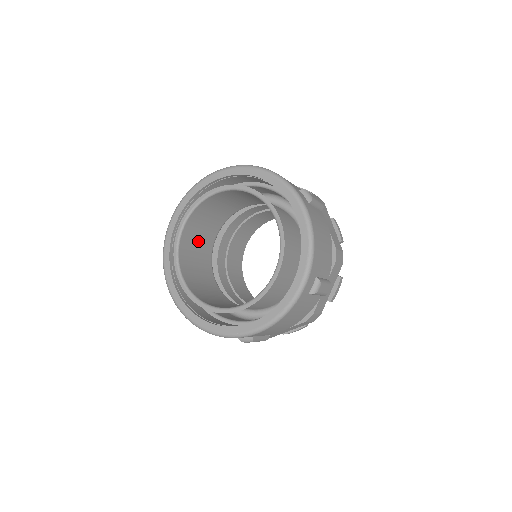
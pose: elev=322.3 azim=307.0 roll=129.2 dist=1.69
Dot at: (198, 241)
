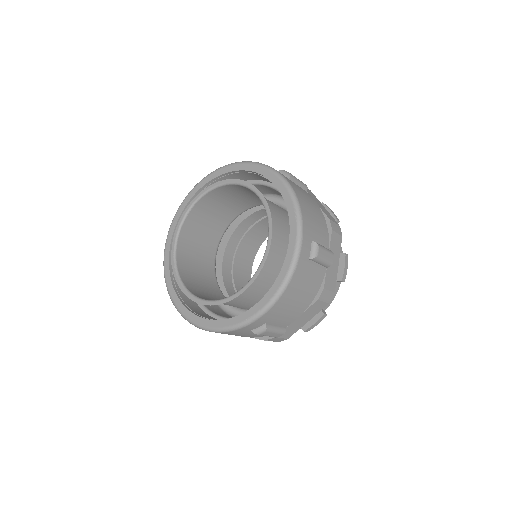
Dot at: (197, 256)
